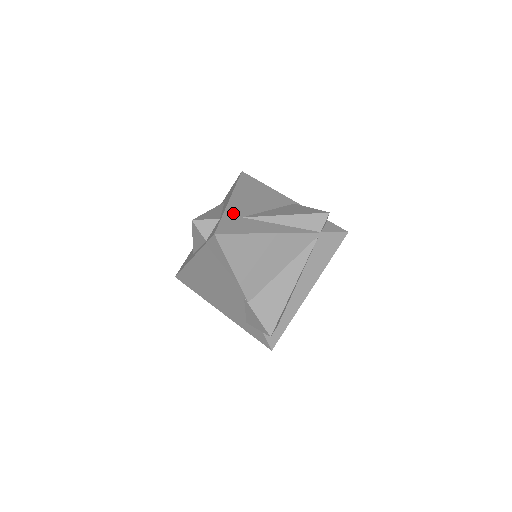
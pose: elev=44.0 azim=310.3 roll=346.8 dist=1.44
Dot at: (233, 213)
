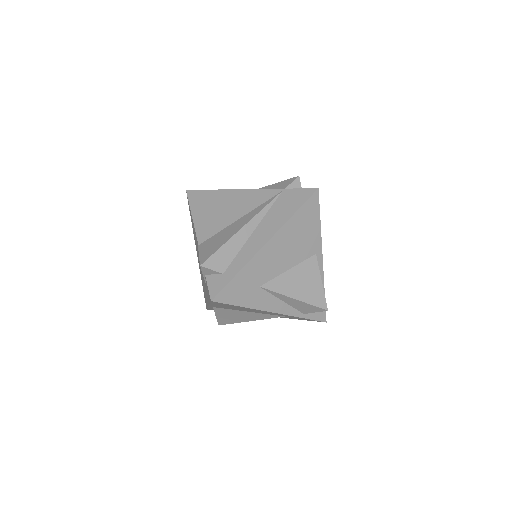
Dot at: occluded
